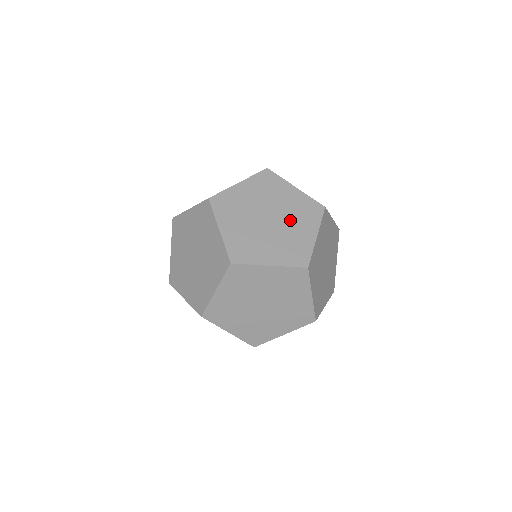
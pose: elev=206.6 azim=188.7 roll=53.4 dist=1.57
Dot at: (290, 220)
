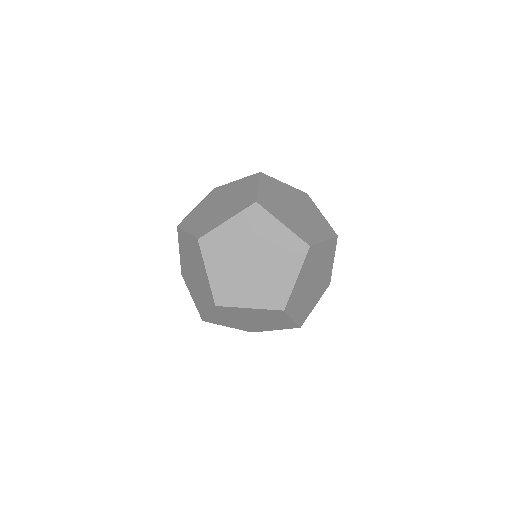
Dot at: (310, 221)
